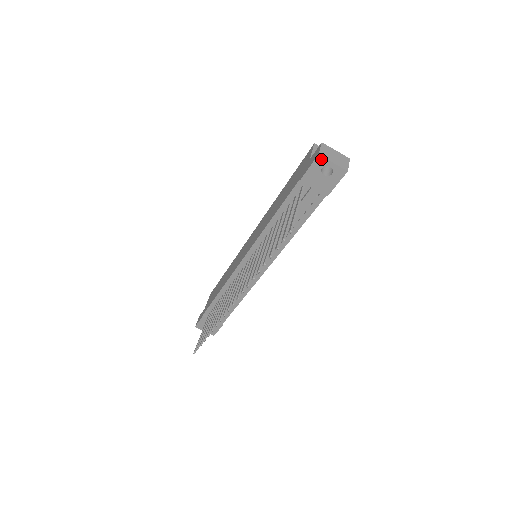
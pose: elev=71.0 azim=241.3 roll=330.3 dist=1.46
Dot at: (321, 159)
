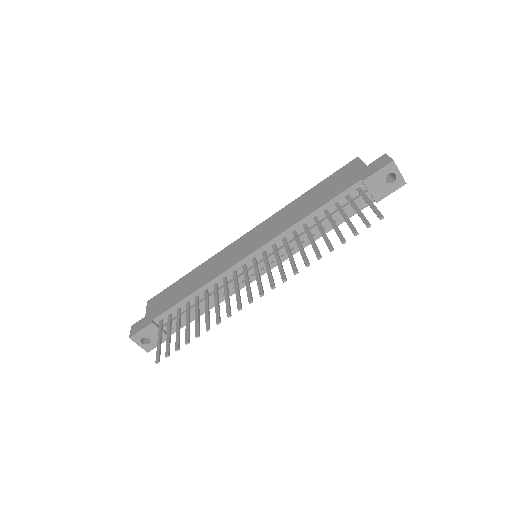
Dot at: (393, 165)
